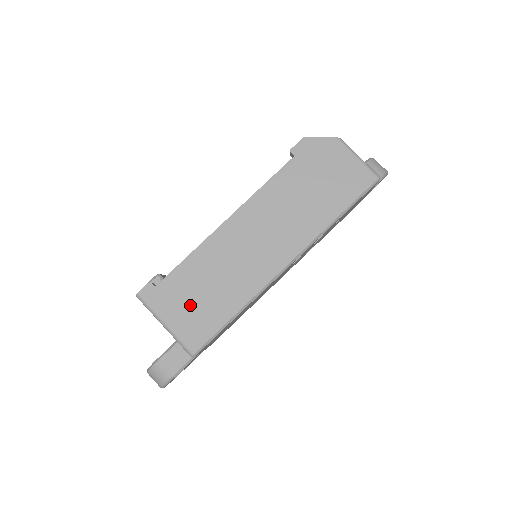
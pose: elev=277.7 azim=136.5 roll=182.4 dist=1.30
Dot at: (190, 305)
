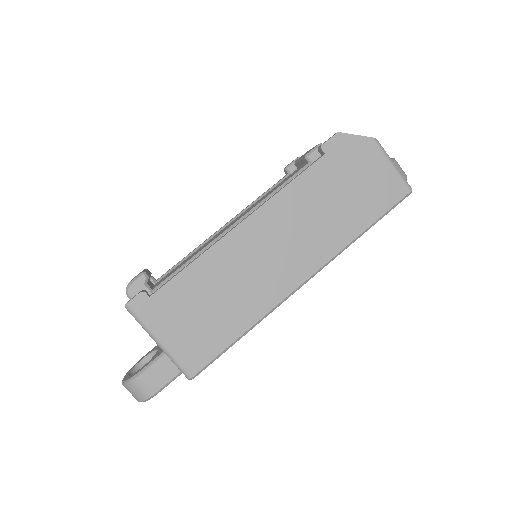
Dot at: (191, 321)
